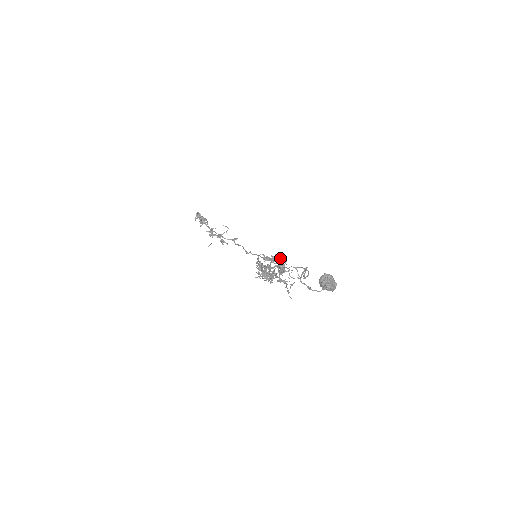
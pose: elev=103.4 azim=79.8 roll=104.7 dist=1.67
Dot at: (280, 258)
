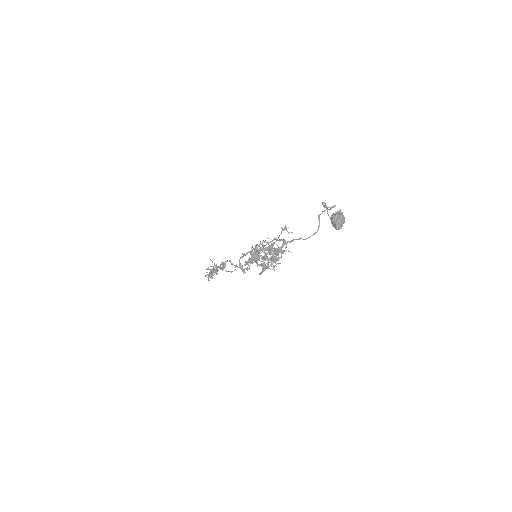
Dot at: (278, 258)
